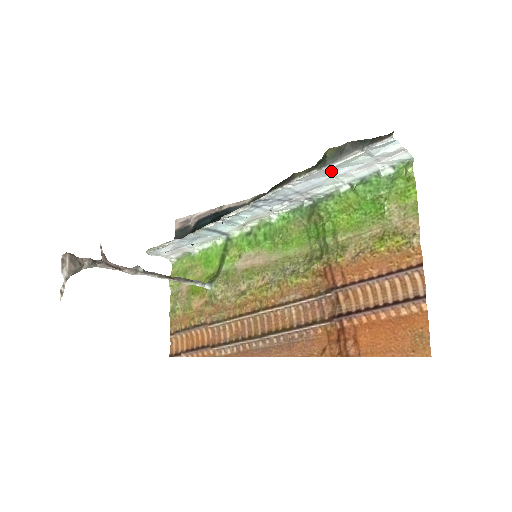
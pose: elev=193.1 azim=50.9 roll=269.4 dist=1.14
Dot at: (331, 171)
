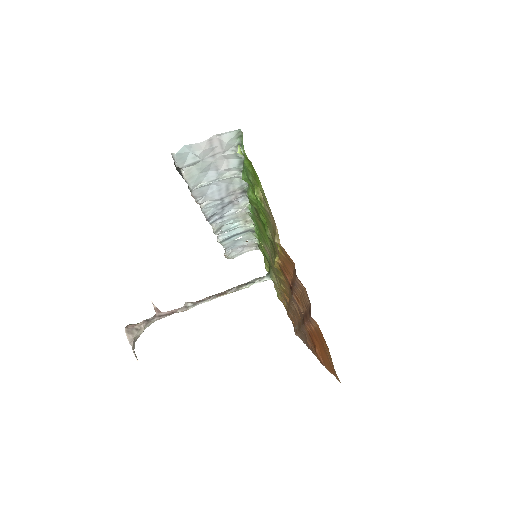
Dot at: (205, 182)
